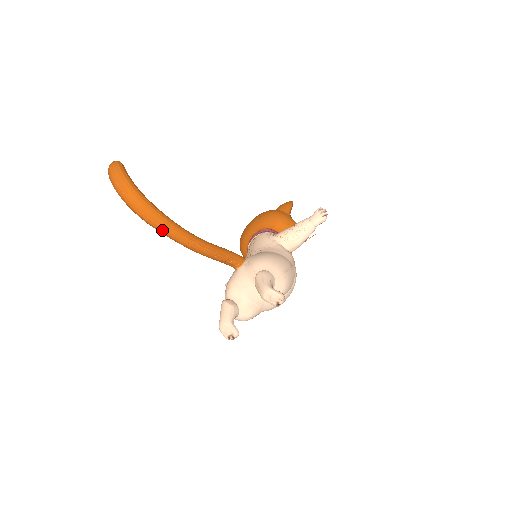
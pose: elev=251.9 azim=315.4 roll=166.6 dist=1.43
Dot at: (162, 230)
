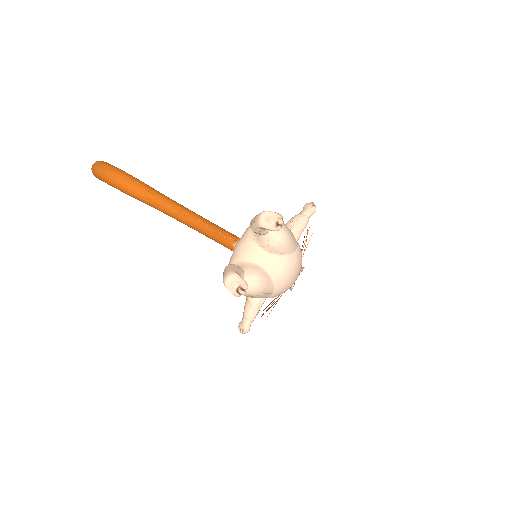
Dot at: (145, 196)
